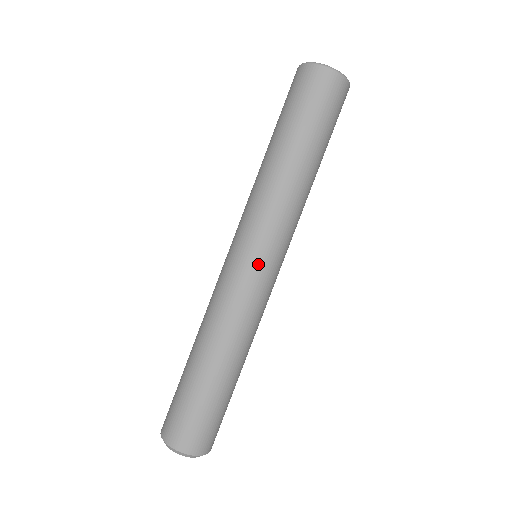
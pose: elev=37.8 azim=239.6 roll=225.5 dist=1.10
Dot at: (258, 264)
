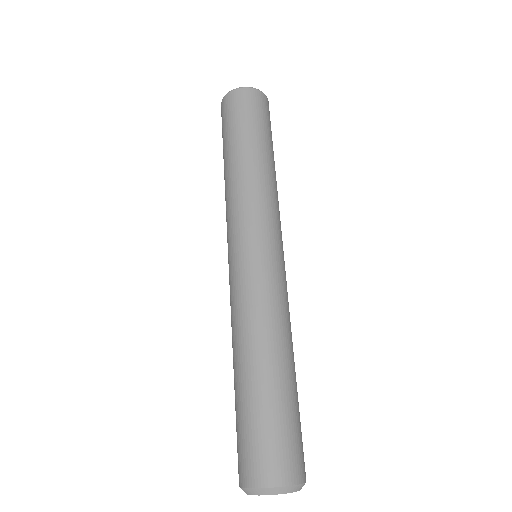
Dot at: (272, 251)
